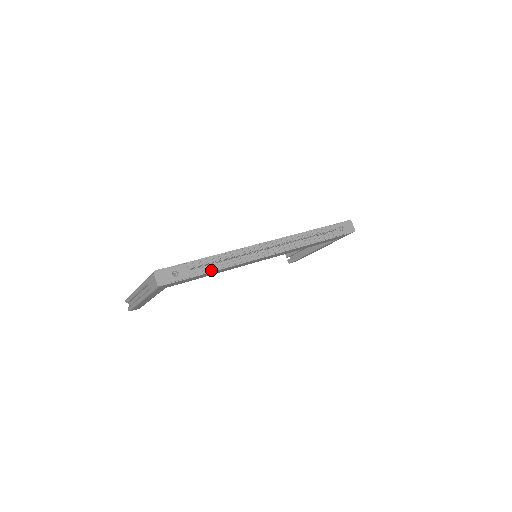
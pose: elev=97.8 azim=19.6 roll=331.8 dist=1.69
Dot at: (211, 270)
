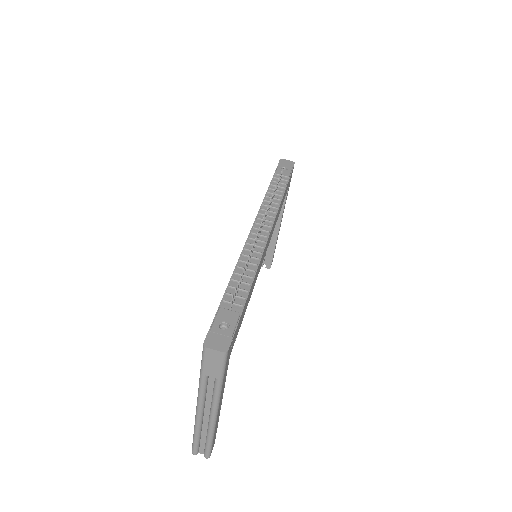
Dot at: (247, 290)
